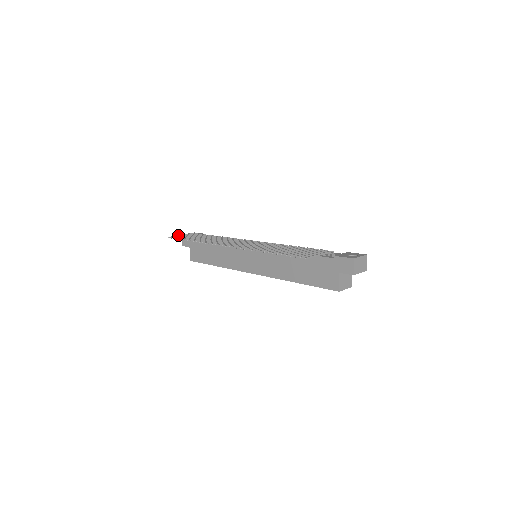
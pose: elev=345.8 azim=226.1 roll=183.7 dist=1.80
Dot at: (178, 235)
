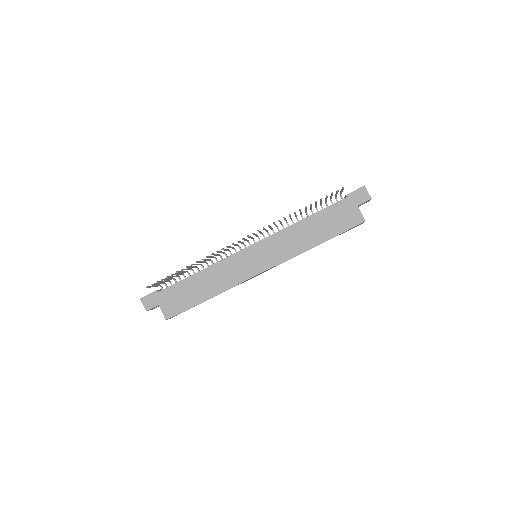
Dot at: occluded
